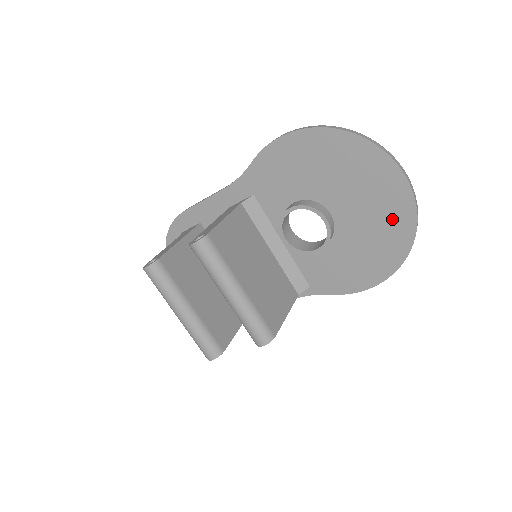
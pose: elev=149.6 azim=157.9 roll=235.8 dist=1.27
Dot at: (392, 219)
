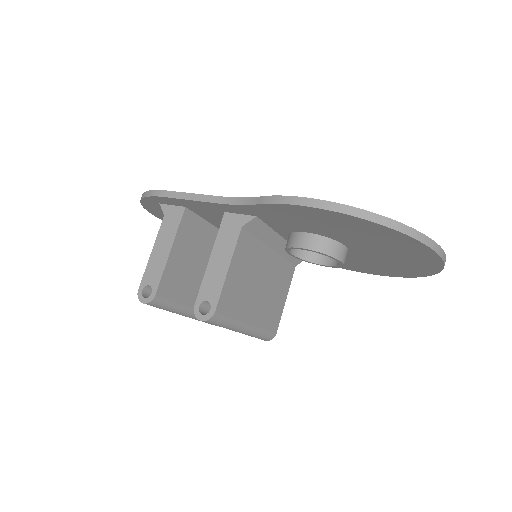
Dot at: (412, 266)
